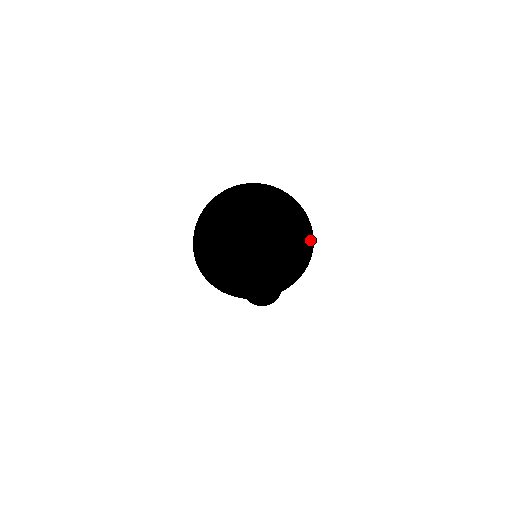
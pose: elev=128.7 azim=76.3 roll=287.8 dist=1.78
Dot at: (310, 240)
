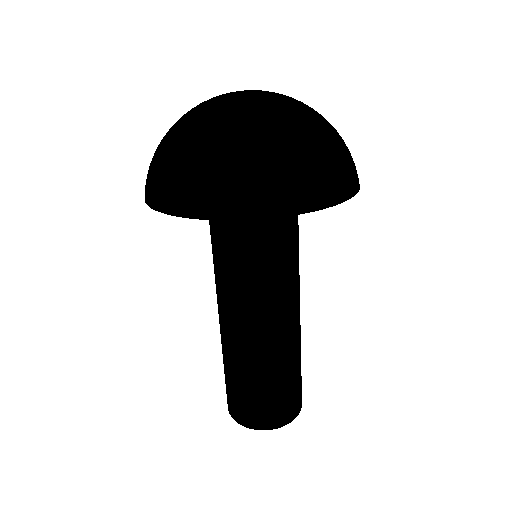
Dot at: occluded
